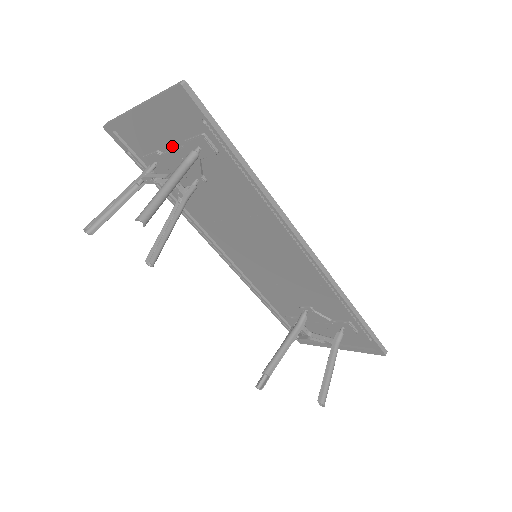
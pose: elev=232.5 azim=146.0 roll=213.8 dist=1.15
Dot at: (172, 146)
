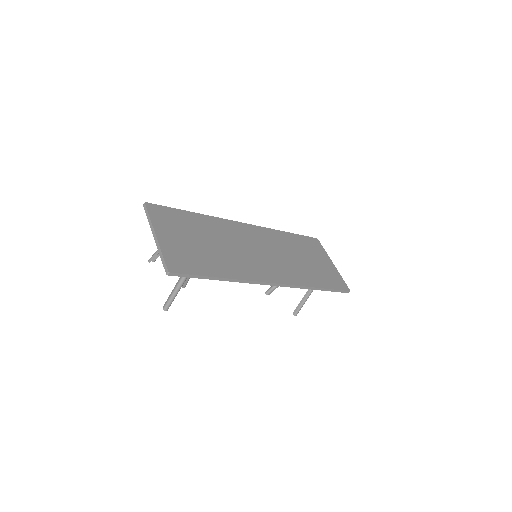
Dot at: (183, 241)
